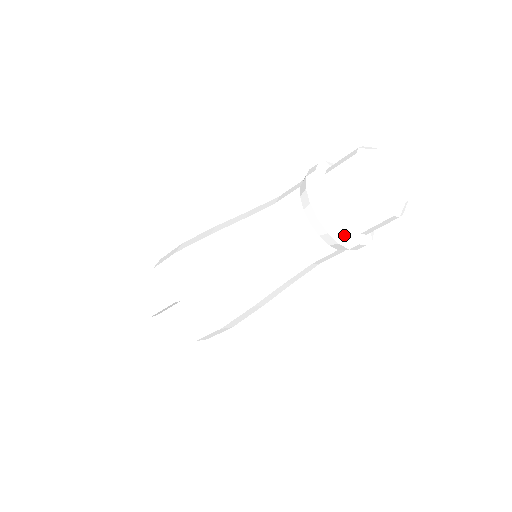
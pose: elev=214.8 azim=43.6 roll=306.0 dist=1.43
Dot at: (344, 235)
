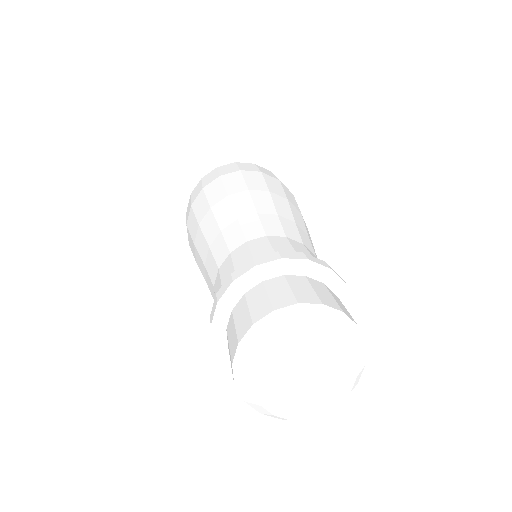
Dot at: occluded
